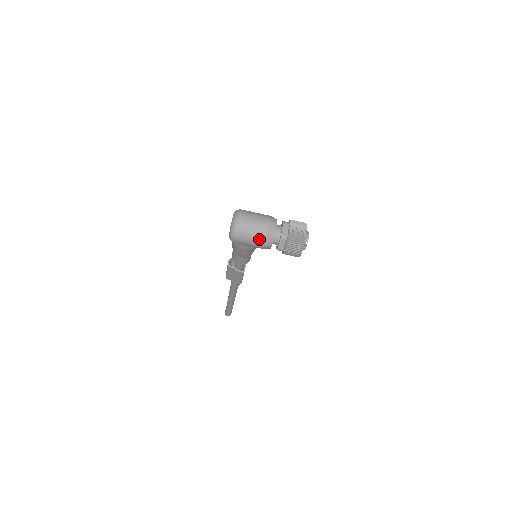
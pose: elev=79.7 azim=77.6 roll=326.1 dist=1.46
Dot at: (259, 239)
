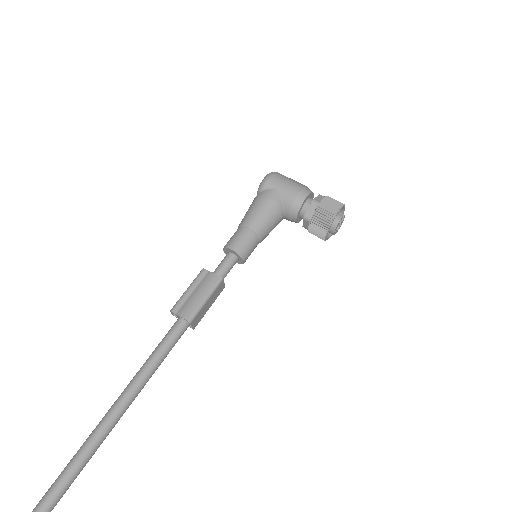
Dot at: (298, 184)
